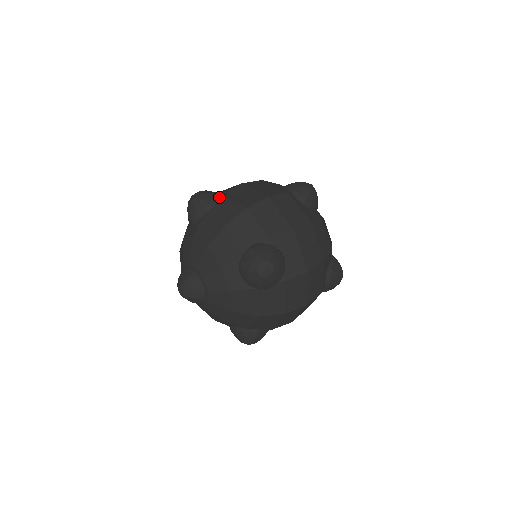
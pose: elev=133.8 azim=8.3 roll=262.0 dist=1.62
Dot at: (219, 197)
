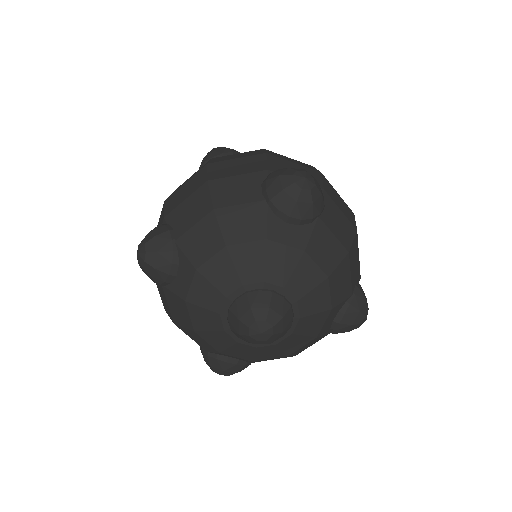
Dot at: (165, 221)
